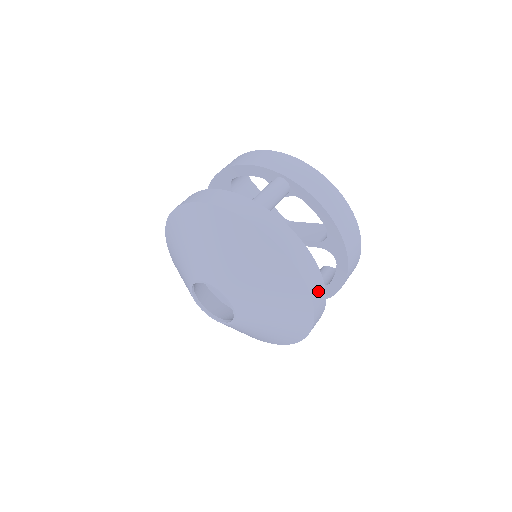
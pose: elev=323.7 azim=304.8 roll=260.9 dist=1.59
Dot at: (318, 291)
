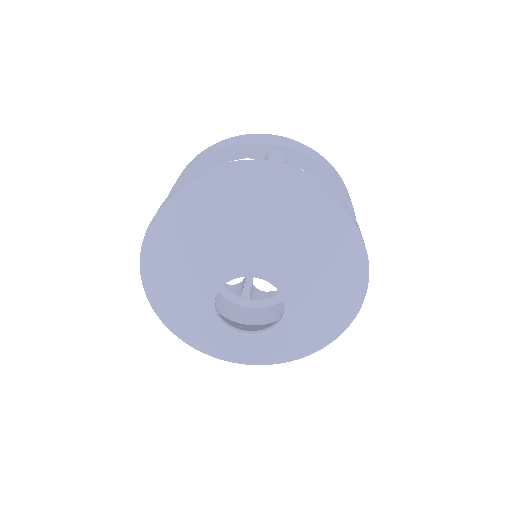
Dot at: occluded
